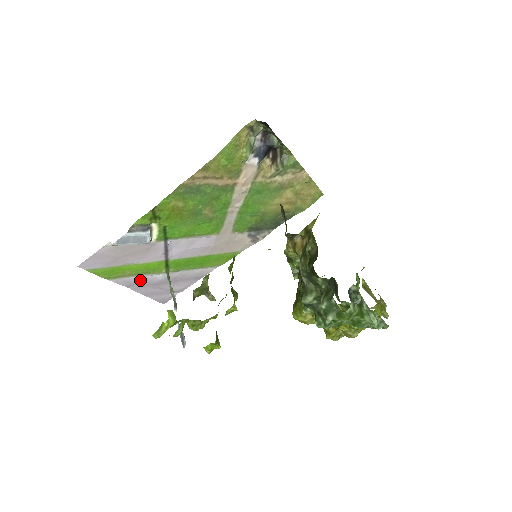
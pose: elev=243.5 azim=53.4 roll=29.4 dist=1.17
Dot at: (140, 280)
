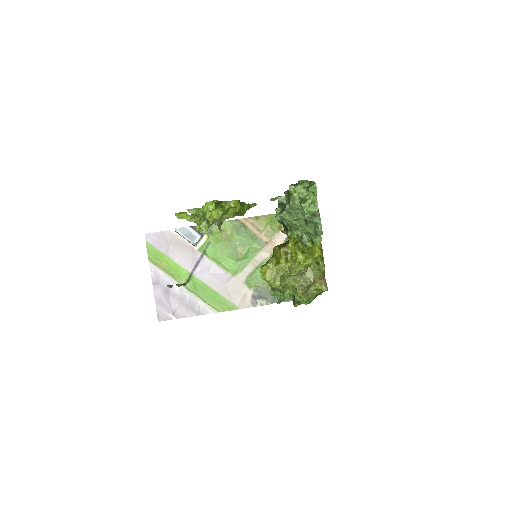
Dot at: (164, 280)
